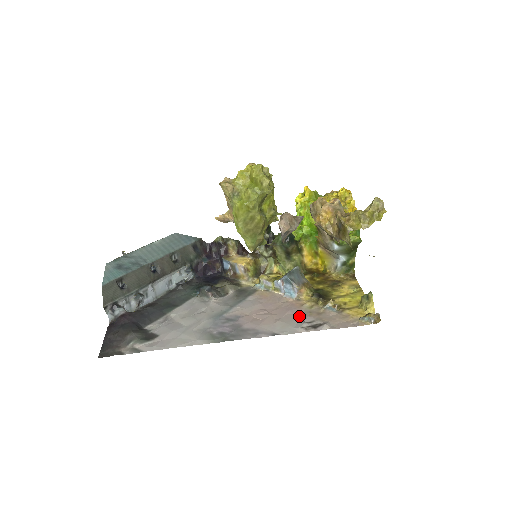
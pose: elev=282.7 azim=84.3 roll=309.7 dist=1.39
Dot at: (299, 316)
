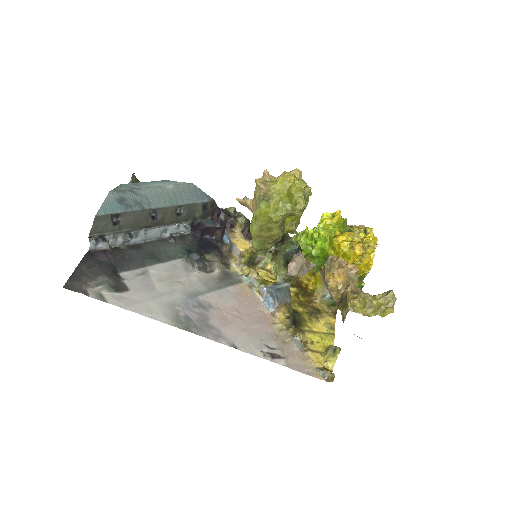
Dot at: (265, 336)
